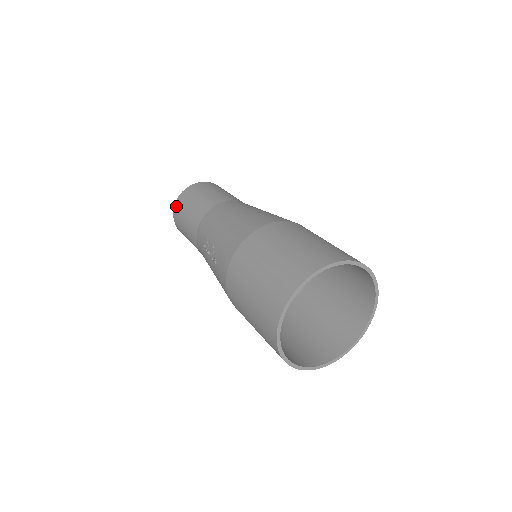
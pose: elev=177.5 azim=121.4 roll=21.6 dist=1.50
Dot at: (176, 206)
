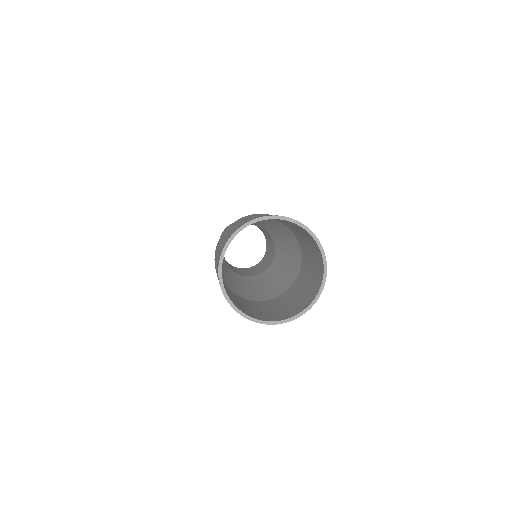
Dot at: occluded
